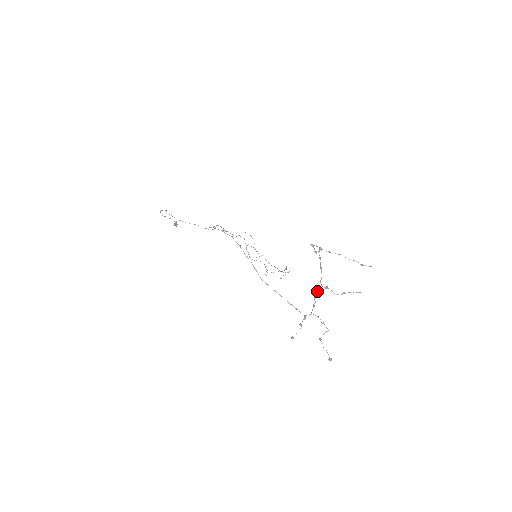
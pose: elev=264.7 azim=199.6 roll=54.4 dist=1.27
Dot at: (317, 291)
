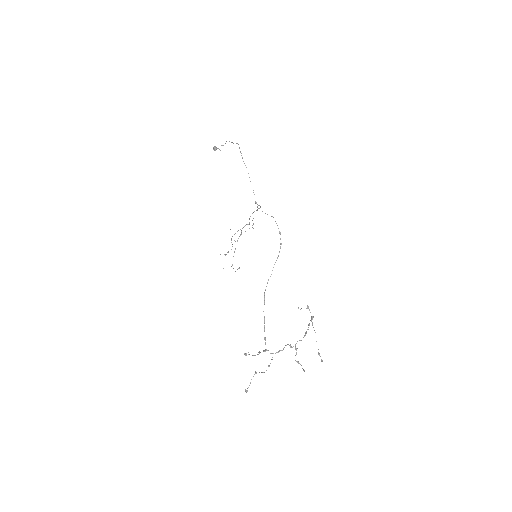
Dot at: (290, 345)
